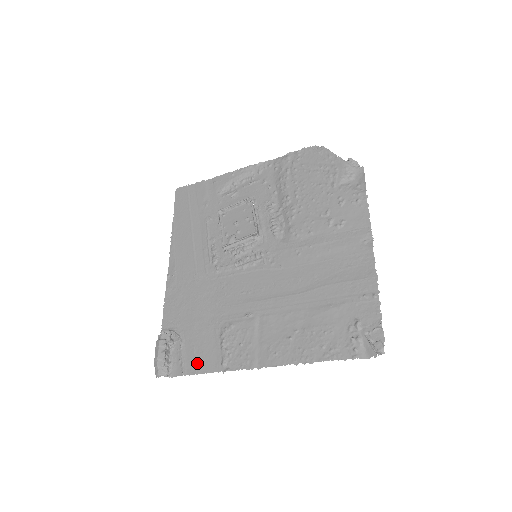
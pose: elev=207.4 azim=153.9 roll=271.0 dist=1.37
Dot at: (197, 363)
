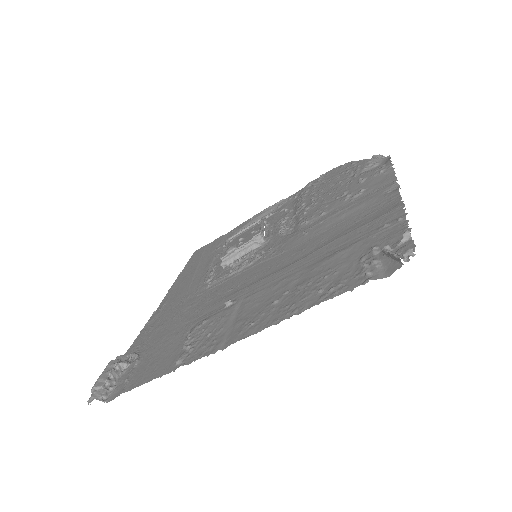
Dot at: (146, 374)
